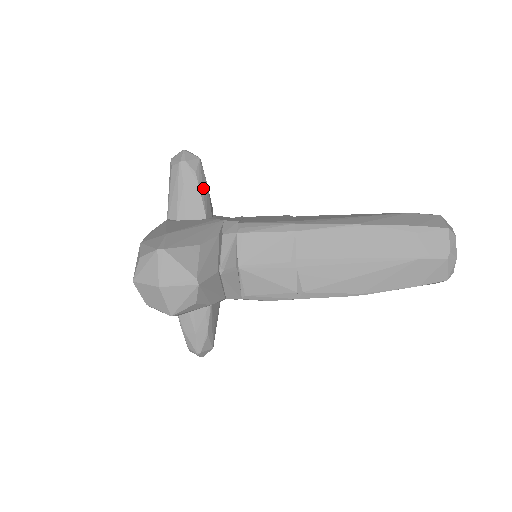
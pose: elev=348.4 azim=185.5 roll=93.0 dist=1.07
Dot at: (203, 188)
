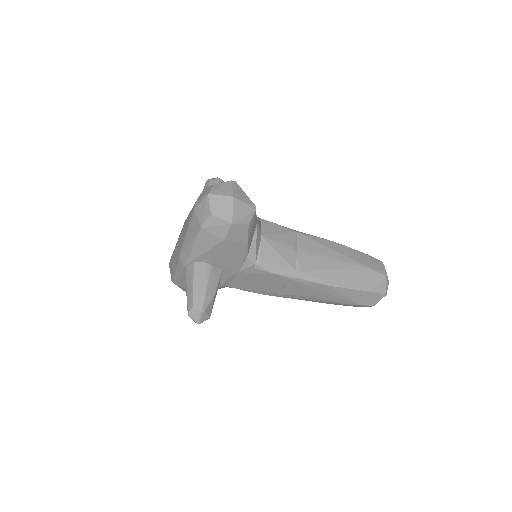
Dot at: occluded
